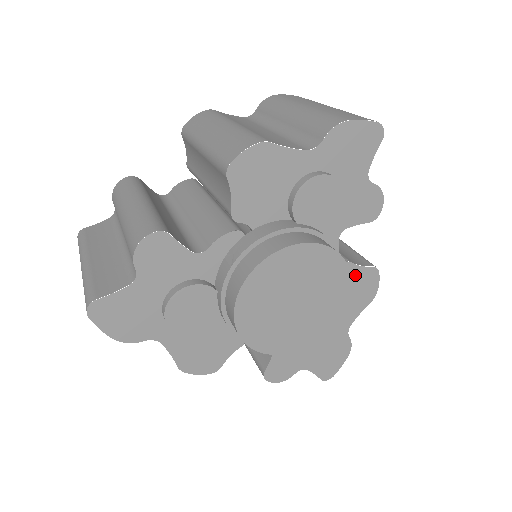
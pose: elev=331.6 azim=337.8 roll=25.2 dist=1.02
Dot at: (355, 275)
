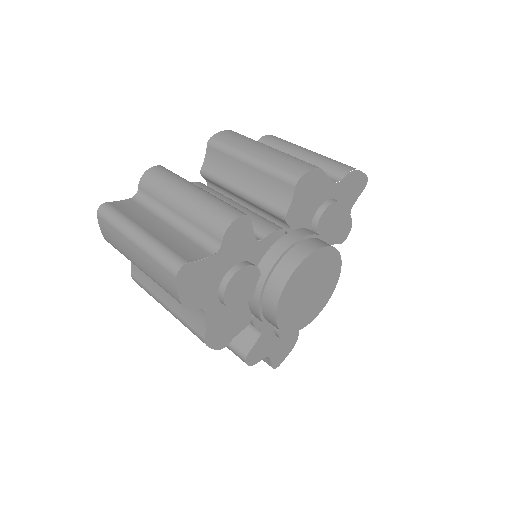
Dot at: occluded
